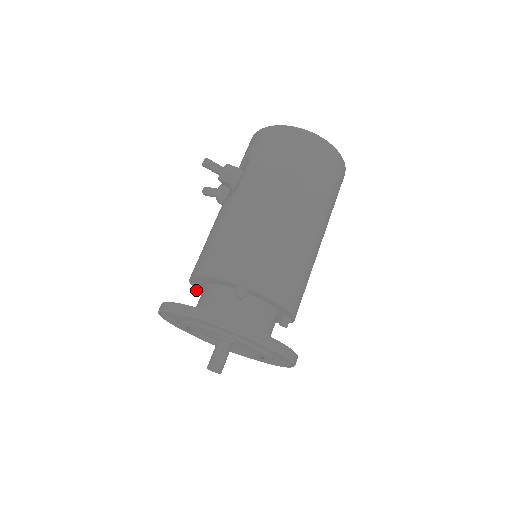
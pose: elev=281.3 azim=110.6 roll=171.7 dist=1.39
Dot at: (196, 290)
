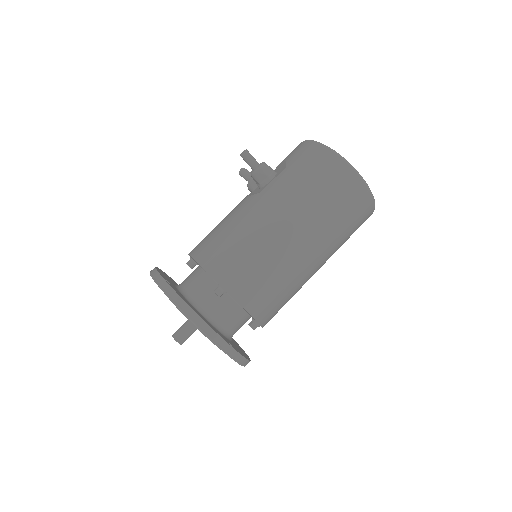
Dot at: (191, 265)
